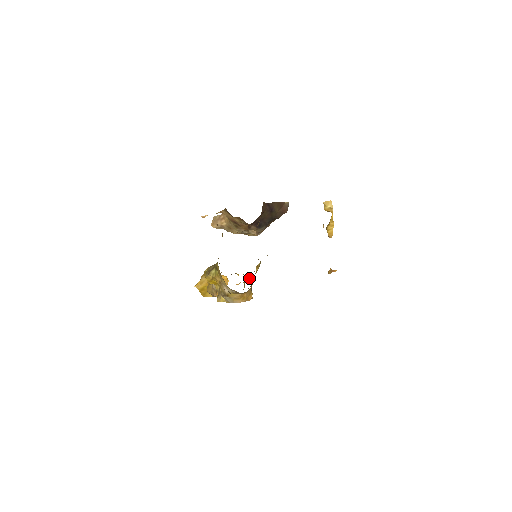
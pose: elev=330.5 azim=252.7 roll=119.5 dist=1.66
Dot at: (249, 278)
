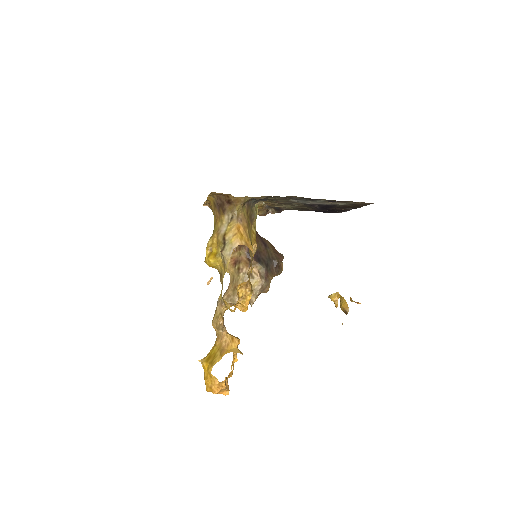
Dot at: (250, 255)
